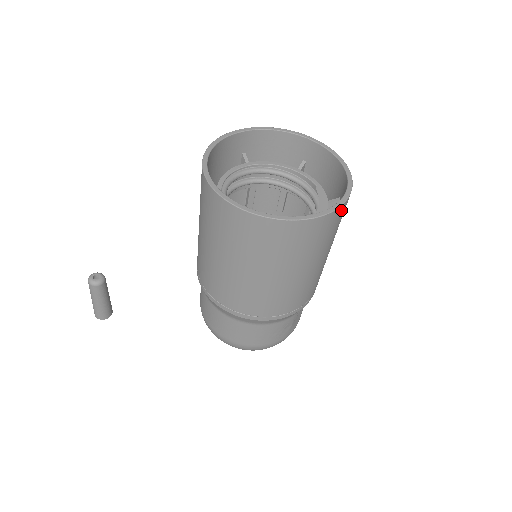
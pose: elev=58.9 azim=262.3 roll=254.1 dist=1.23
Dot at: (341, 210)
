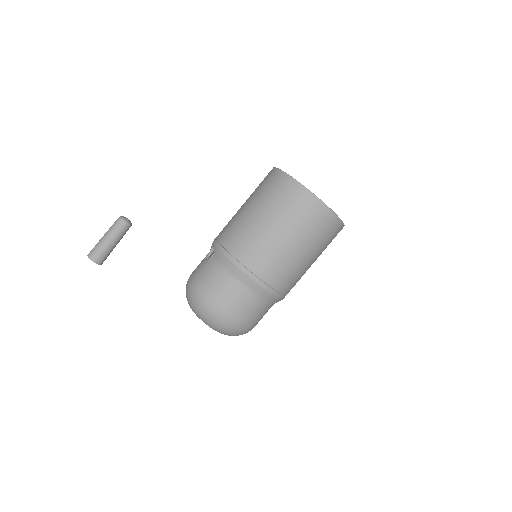
Dot at: occluded
